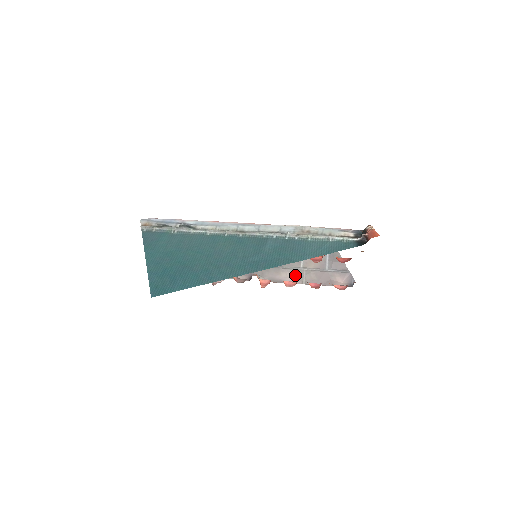
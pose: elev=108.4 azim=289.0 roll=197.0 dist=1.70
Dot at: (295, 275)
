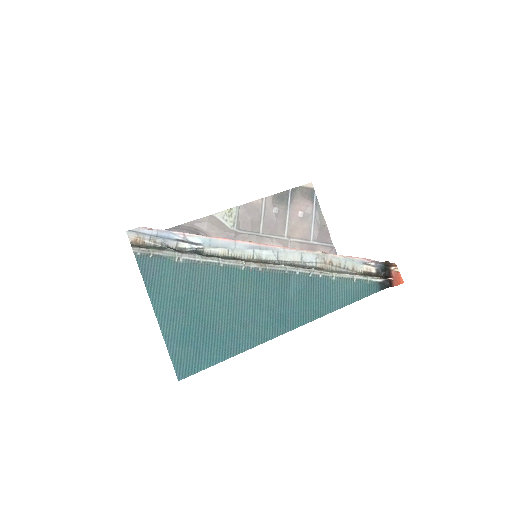
Dot at: occluded
